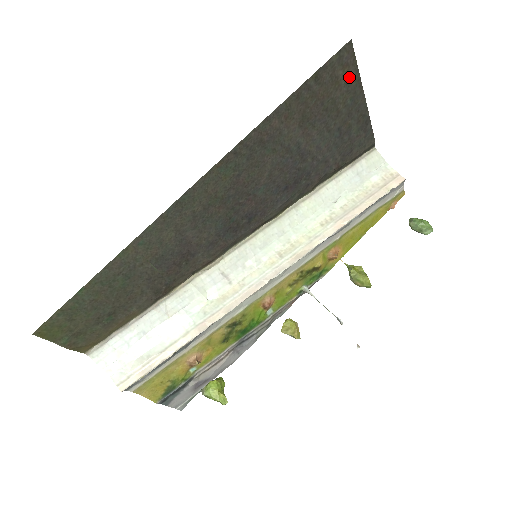
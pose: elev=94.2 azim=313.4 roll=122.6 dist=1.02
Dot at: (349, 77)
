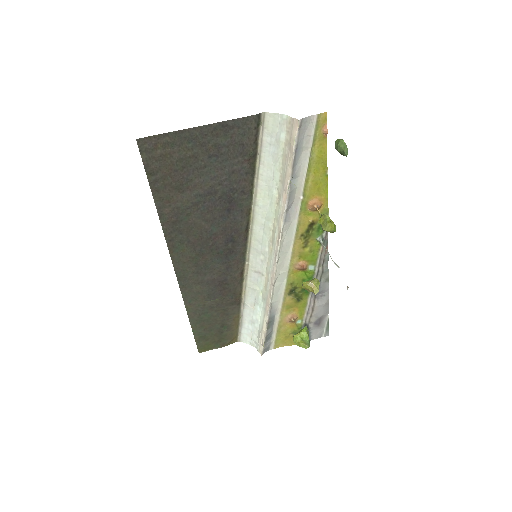
Dot at: (168, 143)
